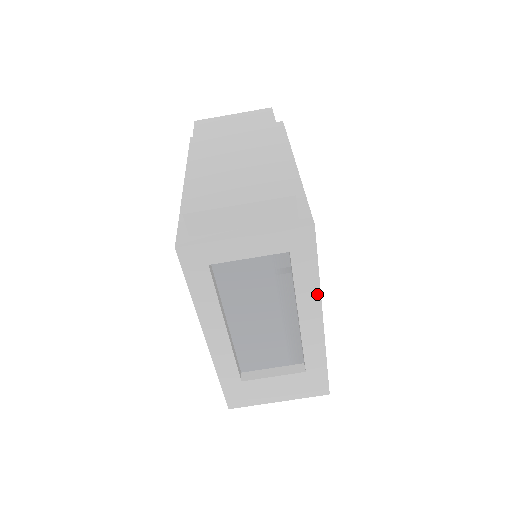
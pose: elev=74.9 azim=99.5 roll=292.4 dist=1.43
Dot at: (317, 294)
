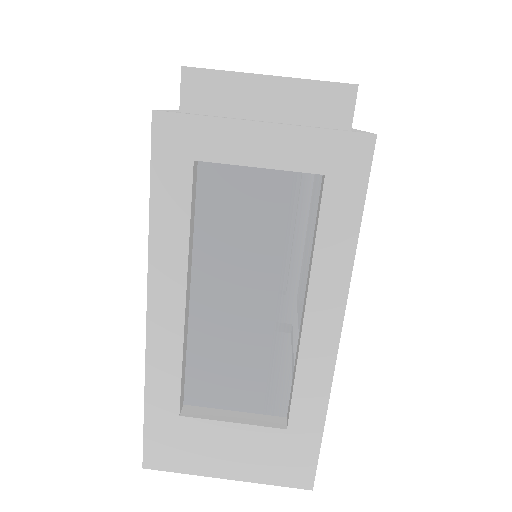
Dot at: (346, 274)
